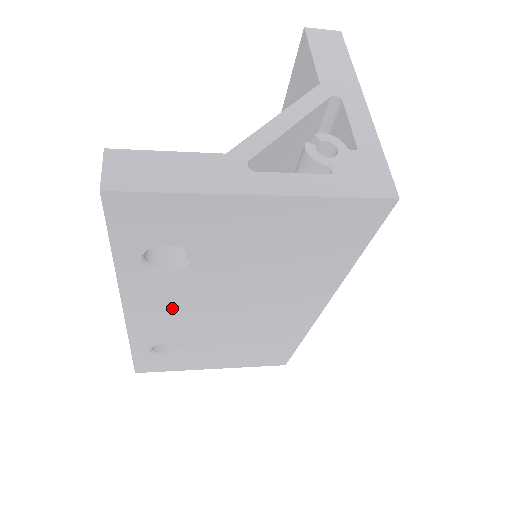
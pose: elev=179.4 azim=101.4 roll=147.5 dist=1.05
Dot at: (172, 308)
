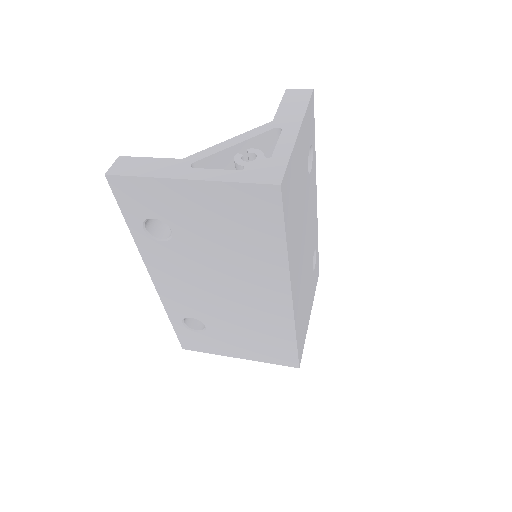
Dot at: (179, 278)
